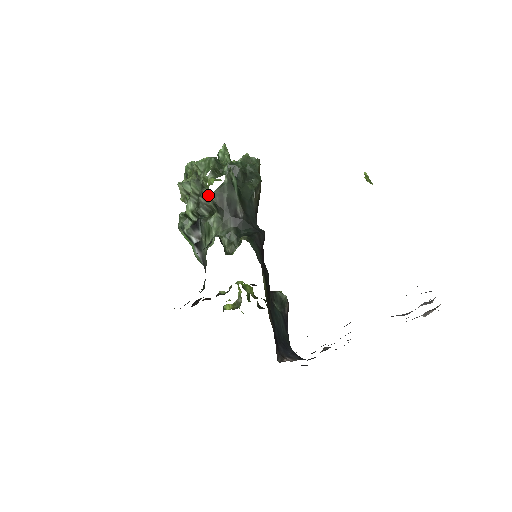
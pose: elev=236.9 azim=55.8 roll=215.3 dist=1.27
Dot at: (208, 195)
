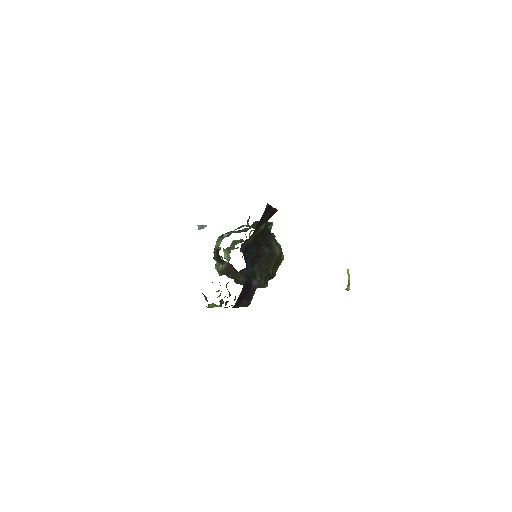
Dot at: occluded
